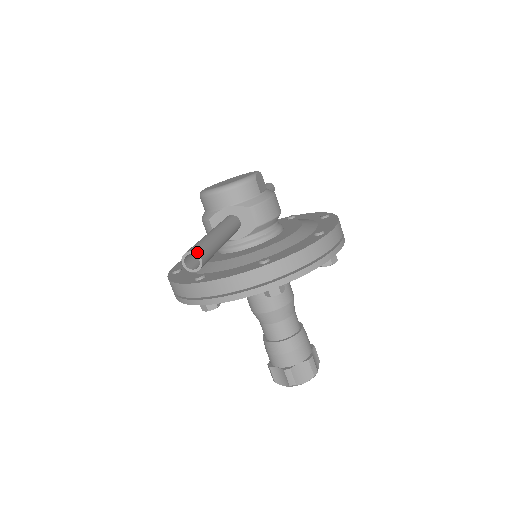
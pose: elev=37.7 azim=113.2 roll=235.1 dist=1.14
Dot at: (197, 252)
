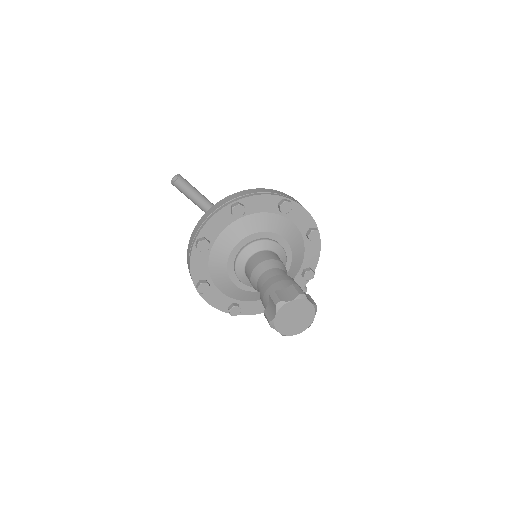
Dot at: (178, 175)
